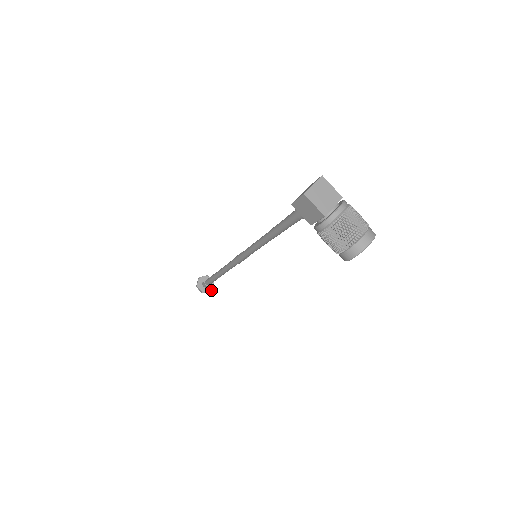
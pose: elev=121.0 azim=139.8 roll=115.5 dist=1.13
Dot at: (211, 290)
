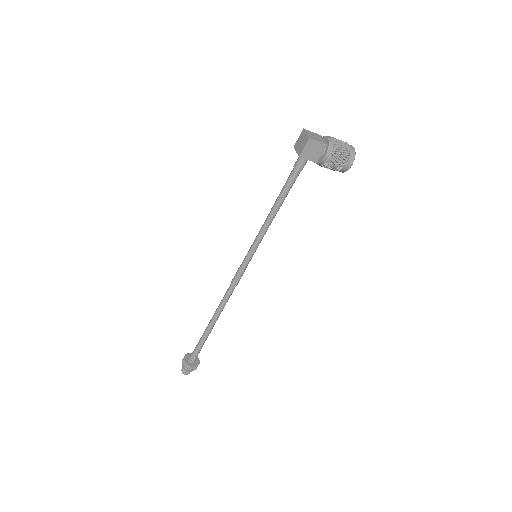
Dot at: (199, 361)
